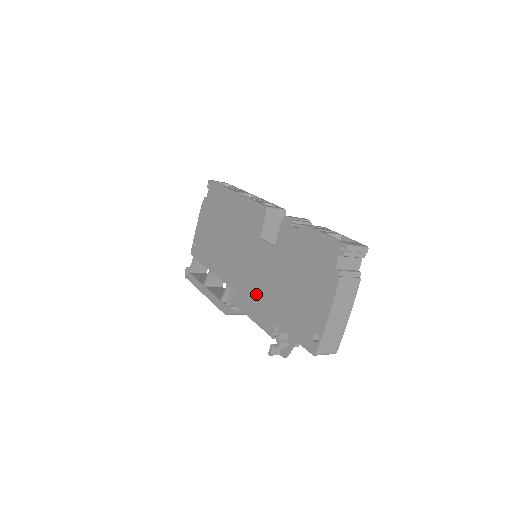
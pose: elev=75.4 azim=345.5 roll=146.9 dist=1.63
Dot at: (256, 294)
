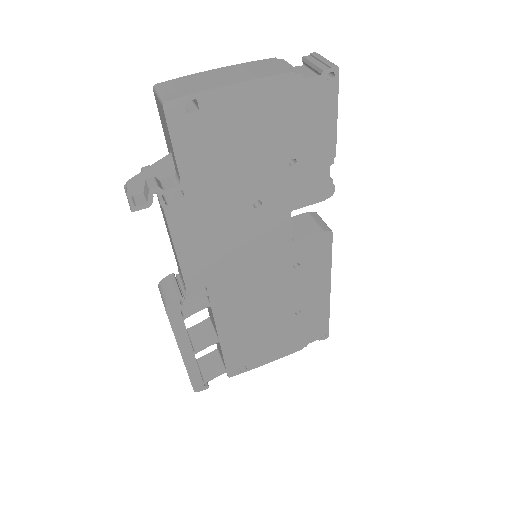
Dot at: occluded
